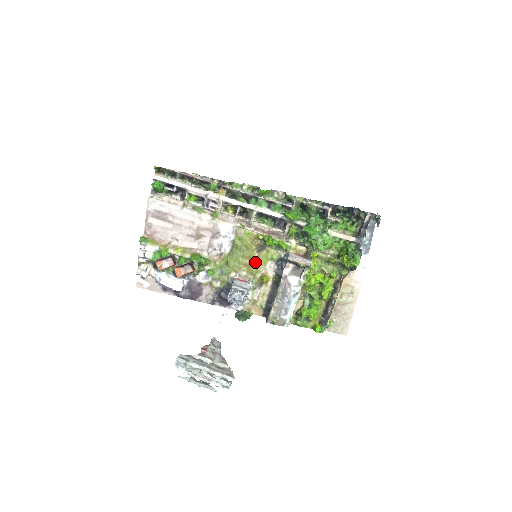
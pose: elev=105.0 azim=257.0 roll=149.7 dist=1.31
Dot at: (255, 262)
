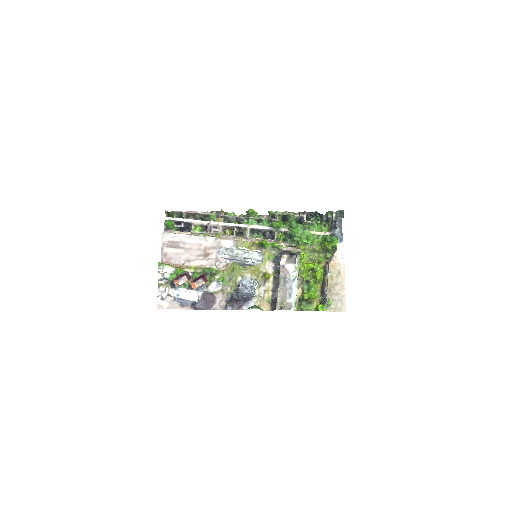
Dot at: occluded
